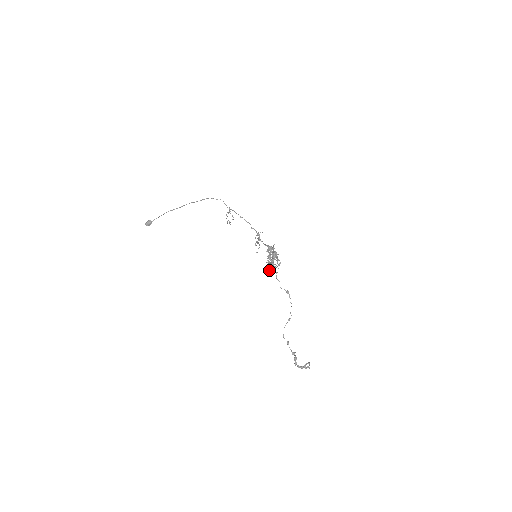
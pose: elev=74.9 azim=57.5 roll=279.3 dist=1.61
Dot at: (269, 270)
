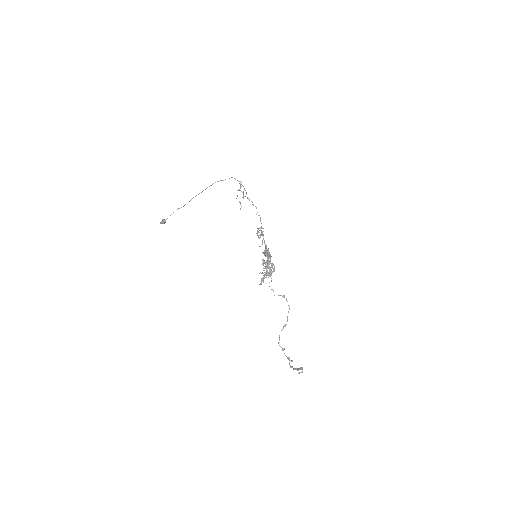
Dot at: (260, 283)
